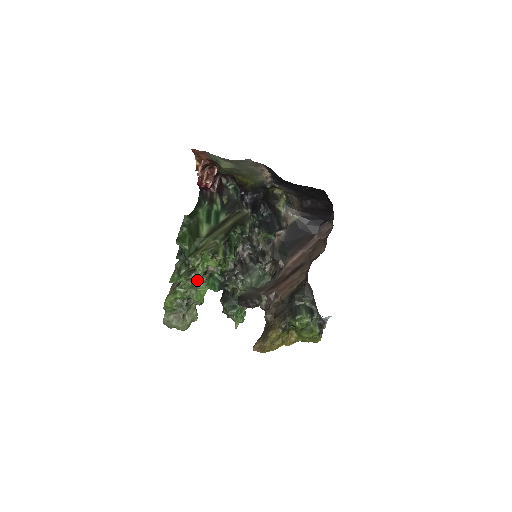
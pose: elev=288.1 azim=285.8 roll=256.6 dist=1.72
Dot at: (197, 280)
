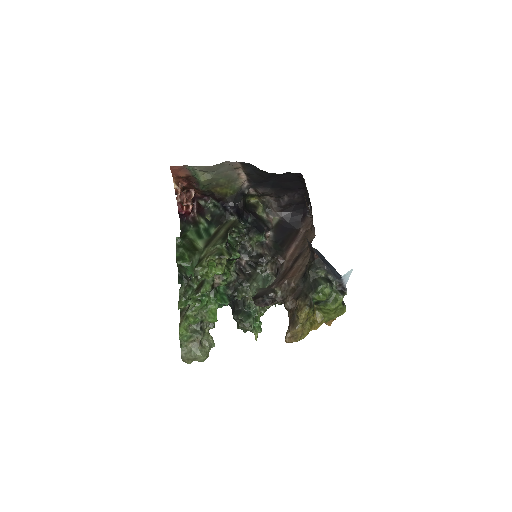
Dot at: (205, 299)
